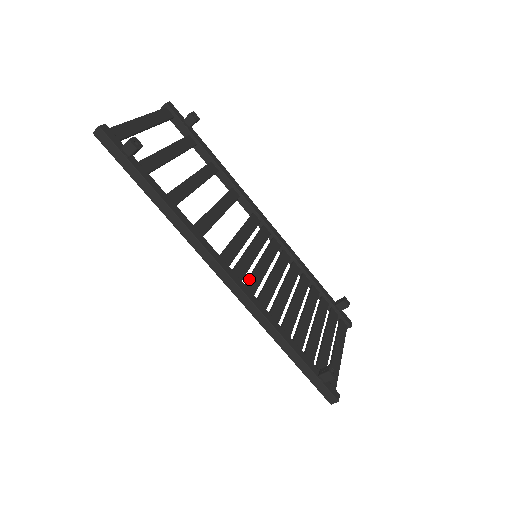
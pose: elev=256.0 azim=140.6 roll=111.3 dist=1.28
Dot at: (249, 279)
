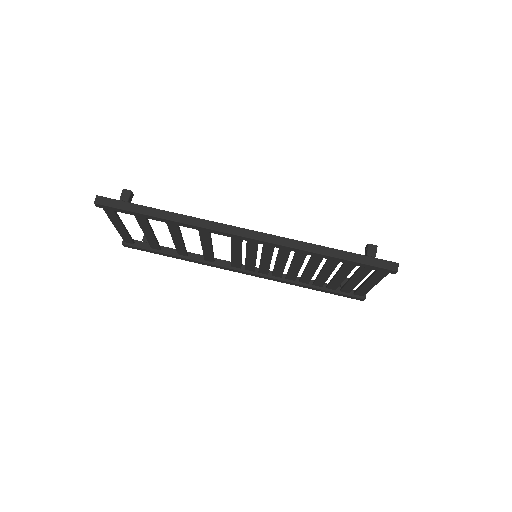
Dot at: (263, 245)
